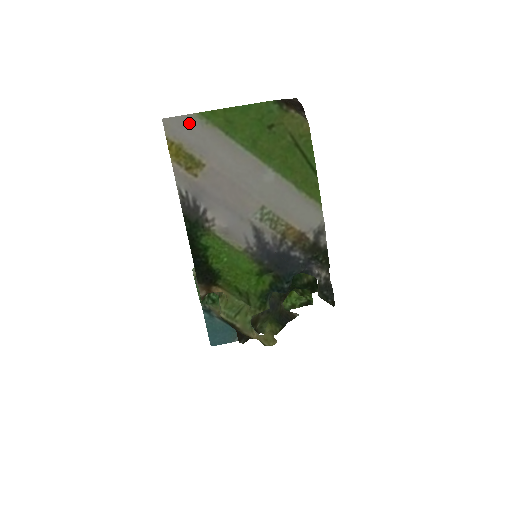
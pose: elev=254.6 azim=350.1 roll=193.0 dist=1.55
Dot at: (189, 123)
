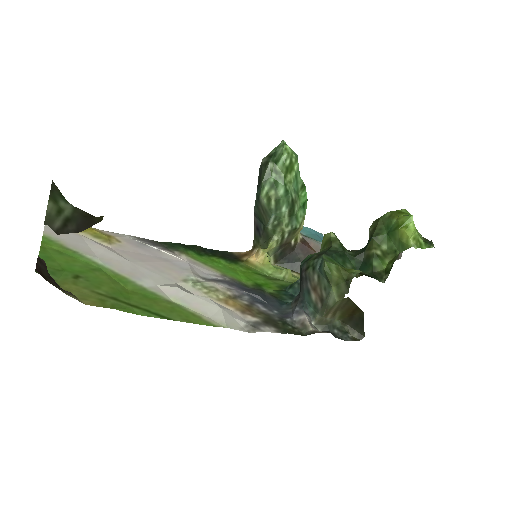
Dot at: (55, 233)
